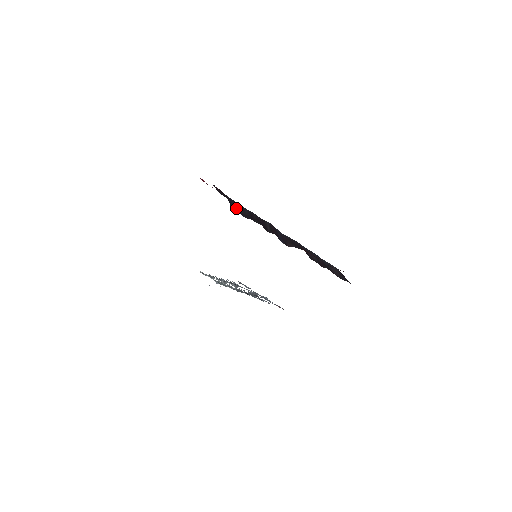
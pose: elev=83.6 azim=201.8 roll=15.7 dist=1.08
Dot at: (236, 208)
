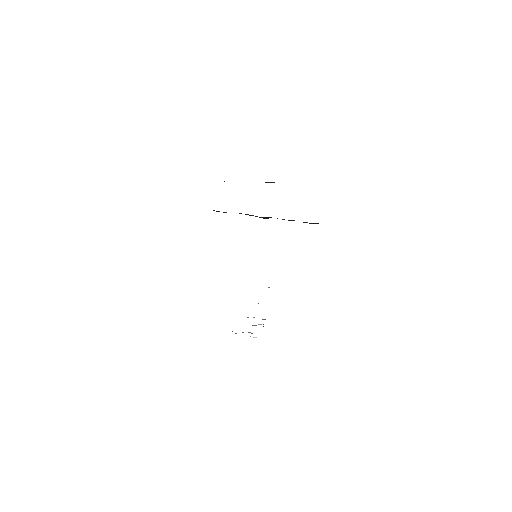
Dot at: occluded
